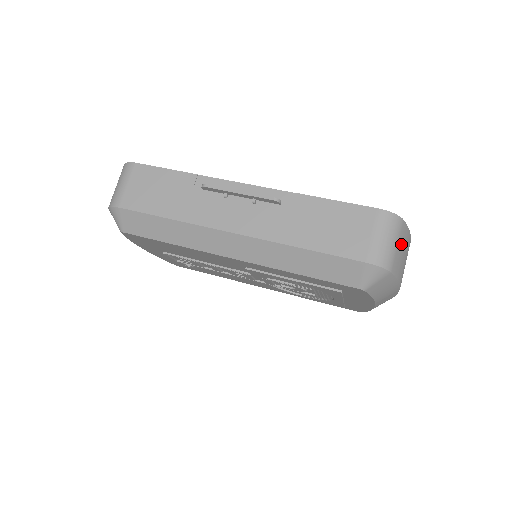
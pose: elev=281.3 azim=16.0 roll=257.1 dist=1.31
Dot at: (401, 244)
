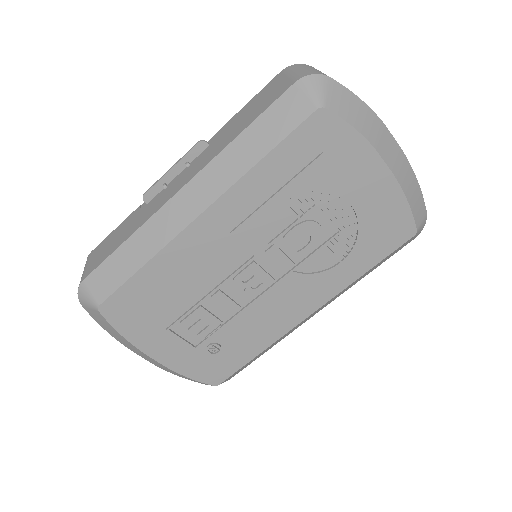
Dot at: occluded
